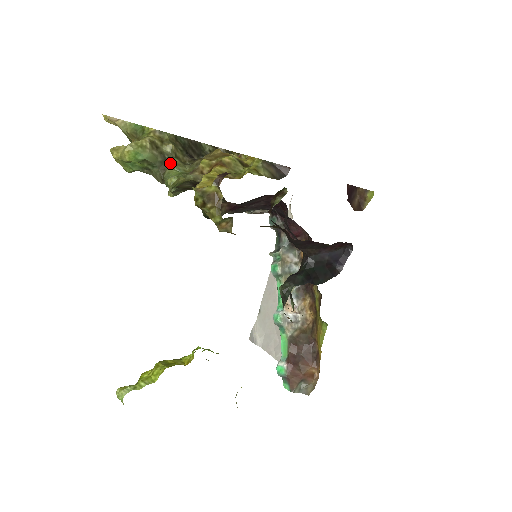
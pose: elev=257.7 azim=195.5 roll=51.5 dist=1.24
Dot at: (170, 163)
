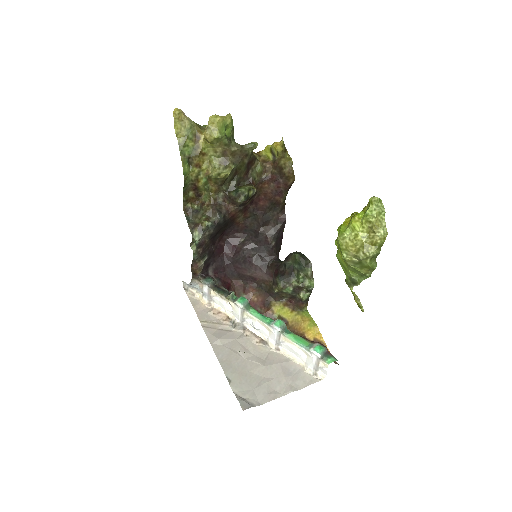
Dot at: occluded
